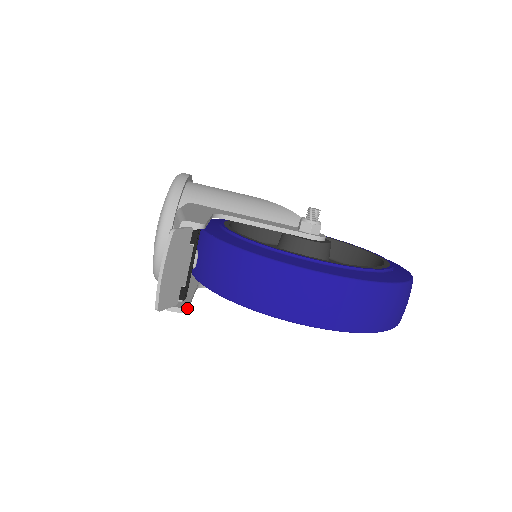
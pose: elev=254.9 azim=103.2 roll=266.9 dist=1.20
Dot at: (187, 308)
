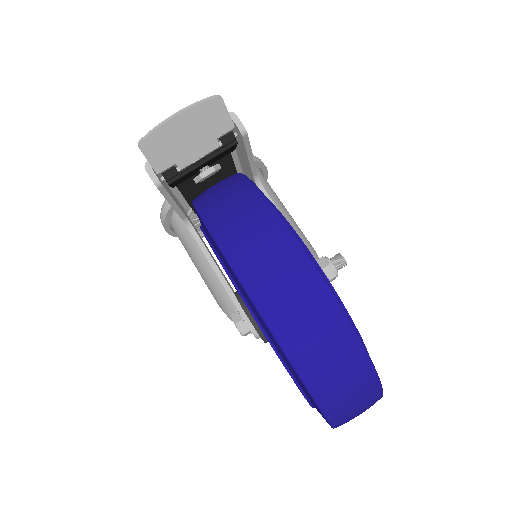
Dot at: (161, 185)
